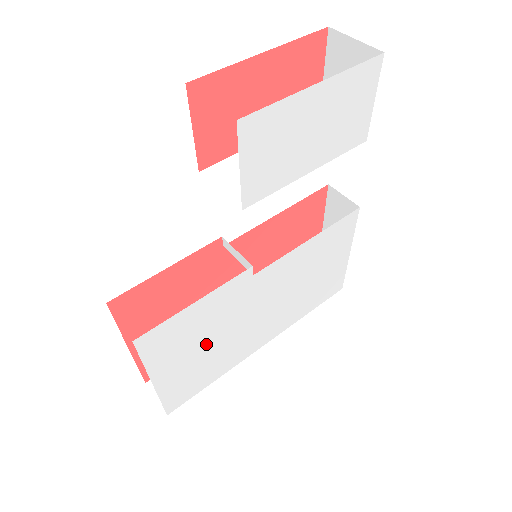
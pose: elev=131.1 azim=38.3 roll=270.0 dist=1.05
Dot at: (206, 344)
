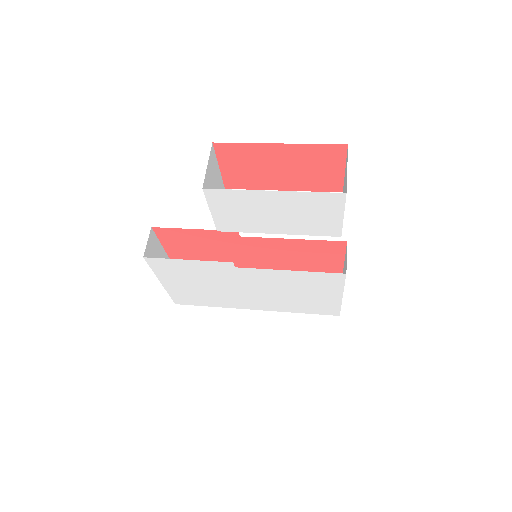
Dot at: (201, 284)
